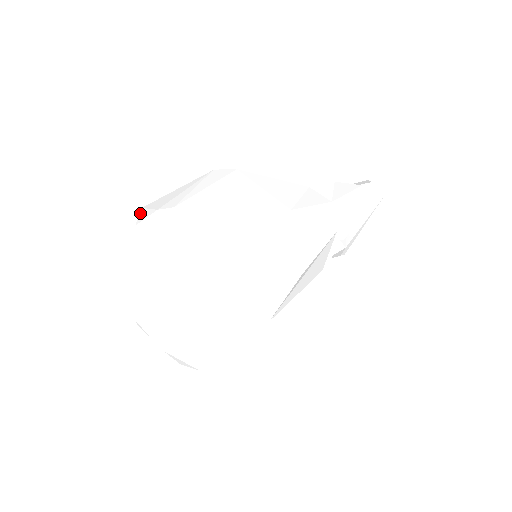
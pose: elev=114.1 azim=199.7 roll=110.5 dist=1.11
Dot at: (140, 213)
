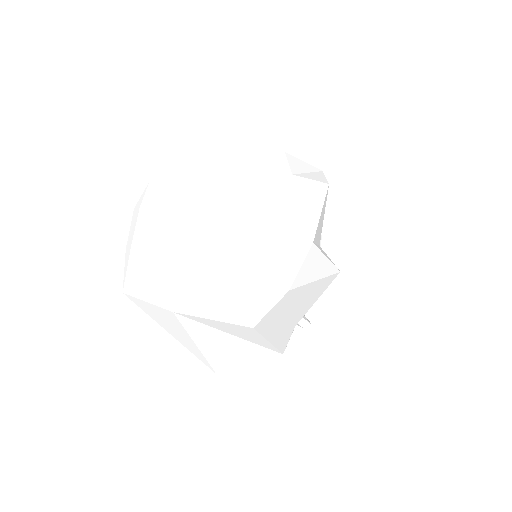
Dot at: (140, 198)
